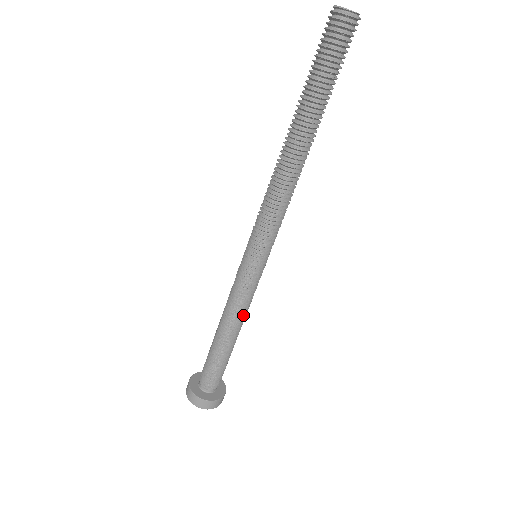
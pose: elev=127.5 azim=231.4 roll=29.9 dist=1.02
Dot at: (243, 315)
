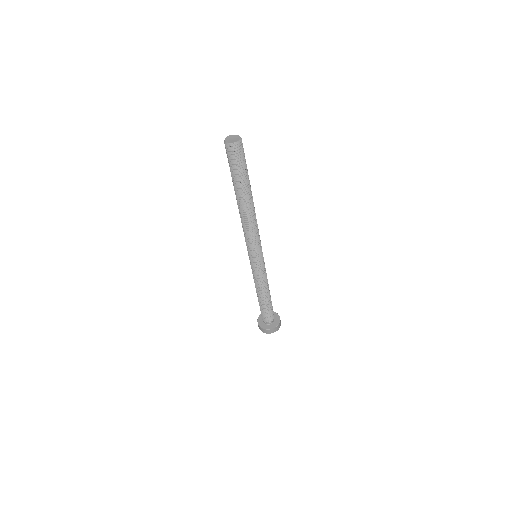
Dot at: (267, 284)
